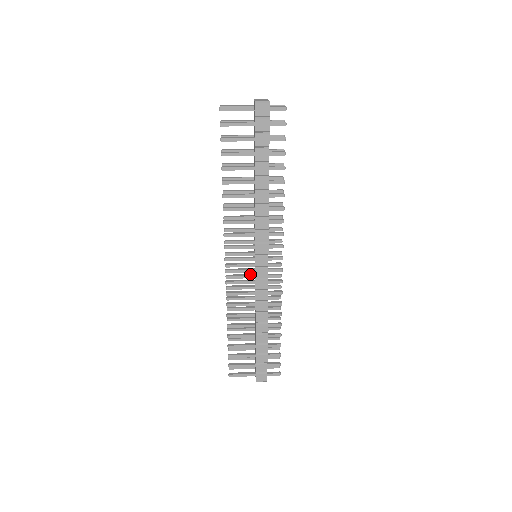
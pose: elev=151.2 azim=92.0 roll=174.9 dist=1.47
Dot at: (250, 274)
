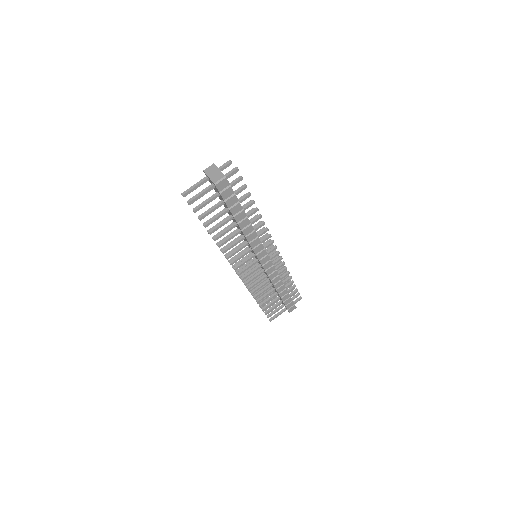
Dot at: (255, 265)
